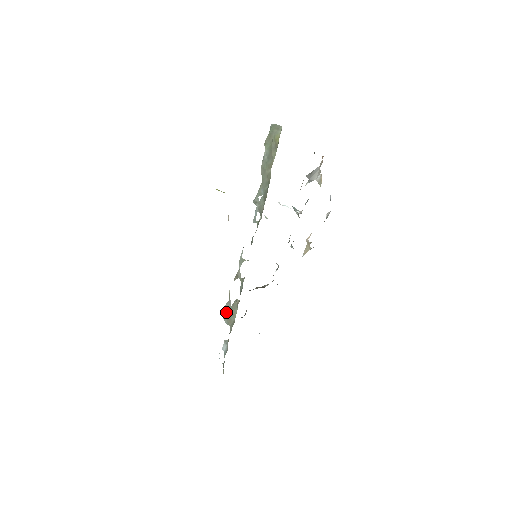
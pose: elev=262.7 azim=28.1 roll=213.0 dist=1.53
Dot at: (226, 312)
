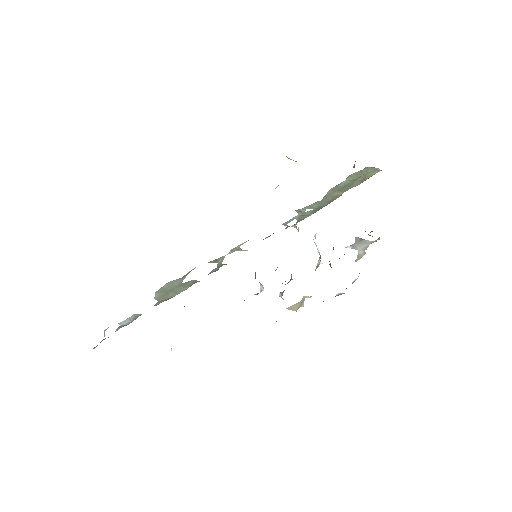
Dot at: (167, 287)
